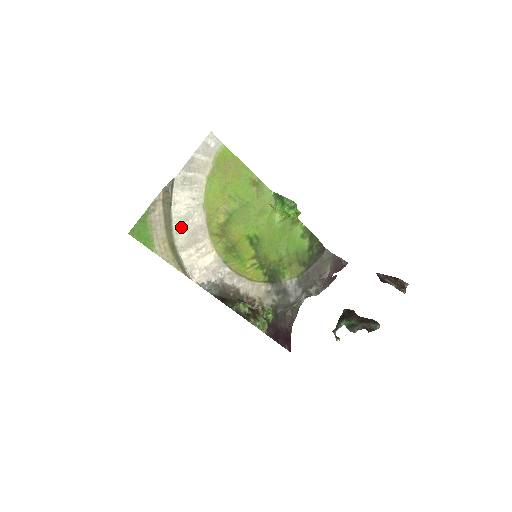
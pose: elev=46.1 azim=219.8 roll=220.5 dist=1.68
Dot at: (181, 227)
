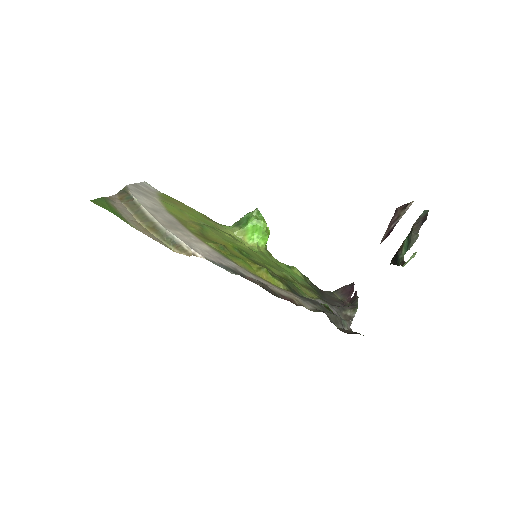
Dot at: (153, 213)
